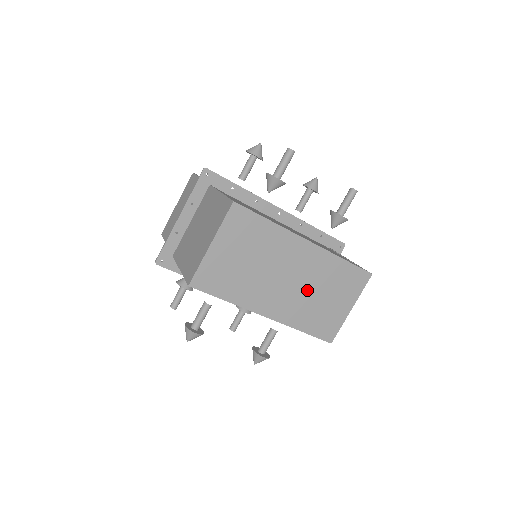
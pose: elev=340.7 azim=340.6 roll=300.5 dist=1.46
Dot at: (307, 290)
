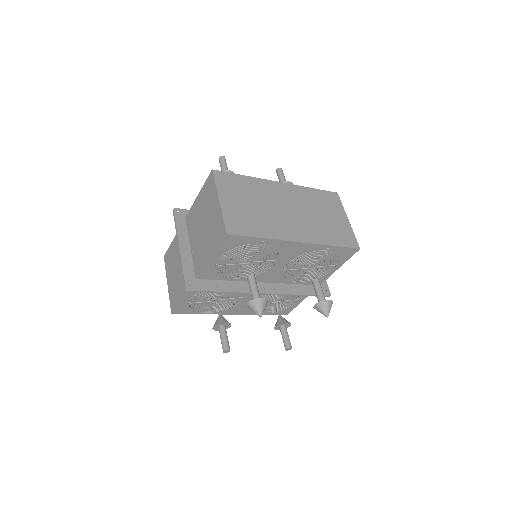
Dot at: (308, 215)
